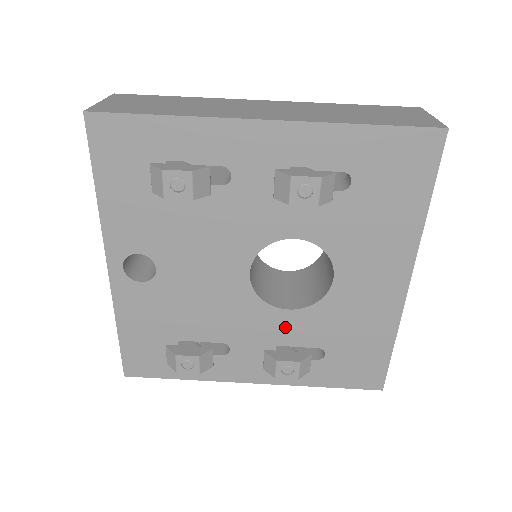
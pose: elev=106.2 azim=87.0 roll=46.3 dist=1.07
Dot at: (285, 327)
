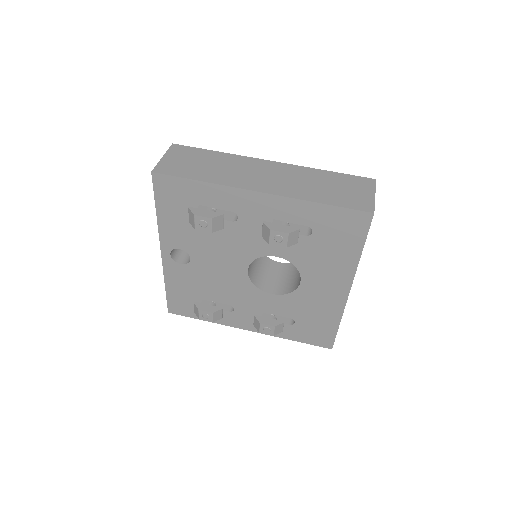
Dot at: (269, 303)
